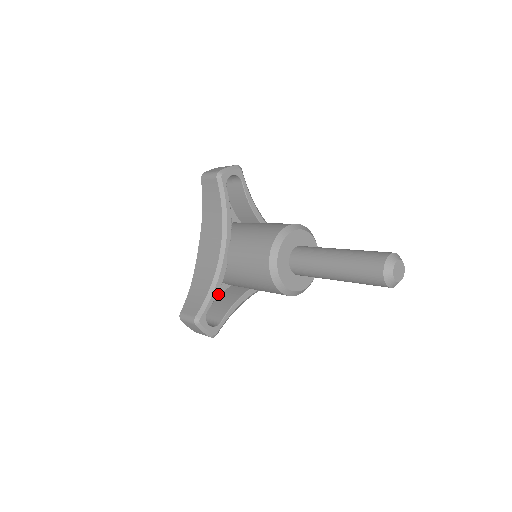
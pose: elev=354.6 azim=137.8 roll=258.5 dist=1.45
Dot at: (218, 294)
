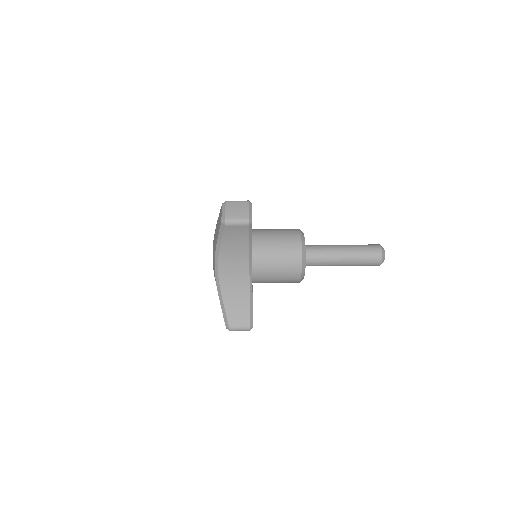
Dot at: occluded
